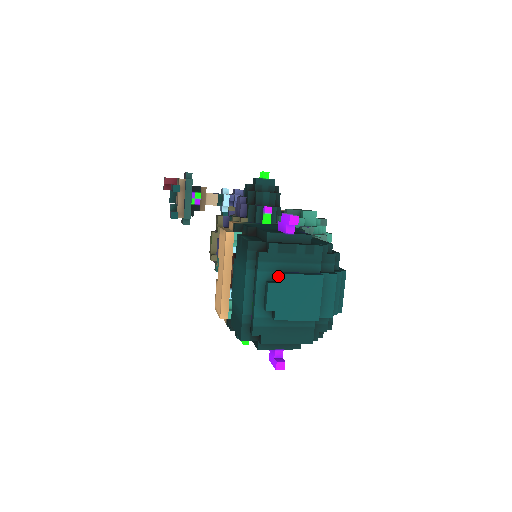
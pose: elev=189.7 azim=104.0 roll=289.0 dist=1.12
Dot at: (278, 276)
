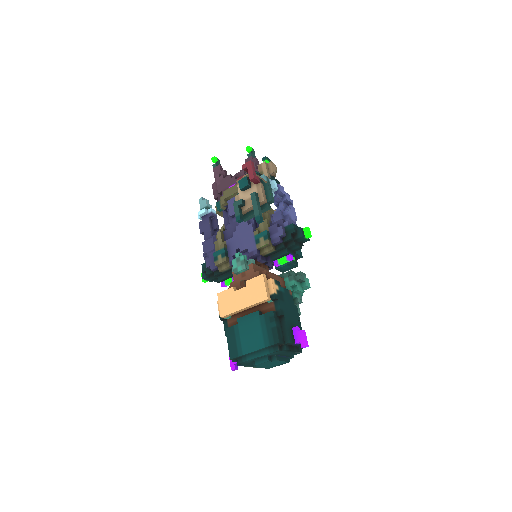
Dot at: (275, 360)
